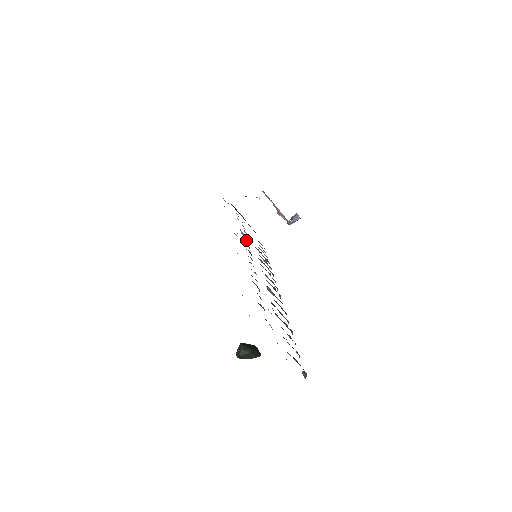
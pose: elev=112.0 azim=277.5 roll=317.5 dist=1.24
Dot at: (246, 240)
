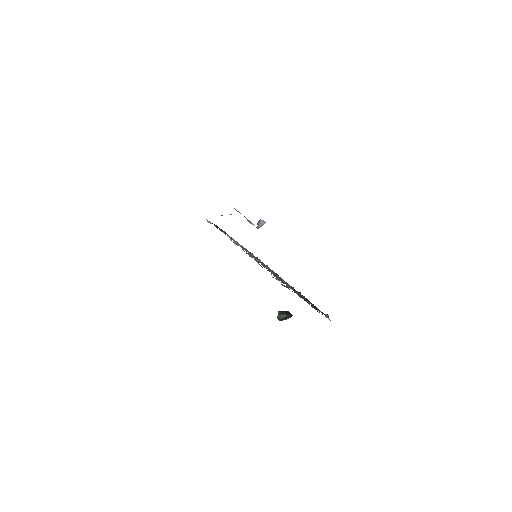
Dot at: occluded
